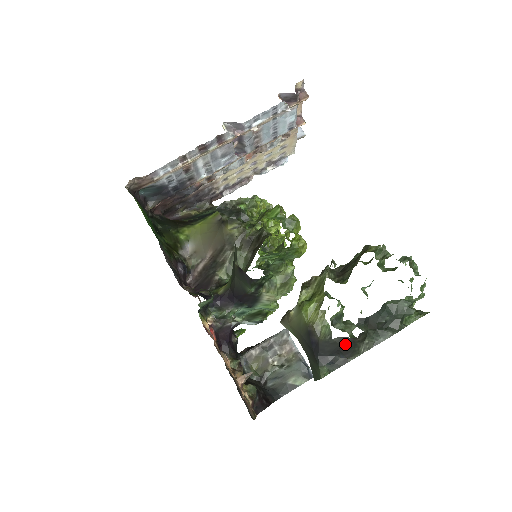
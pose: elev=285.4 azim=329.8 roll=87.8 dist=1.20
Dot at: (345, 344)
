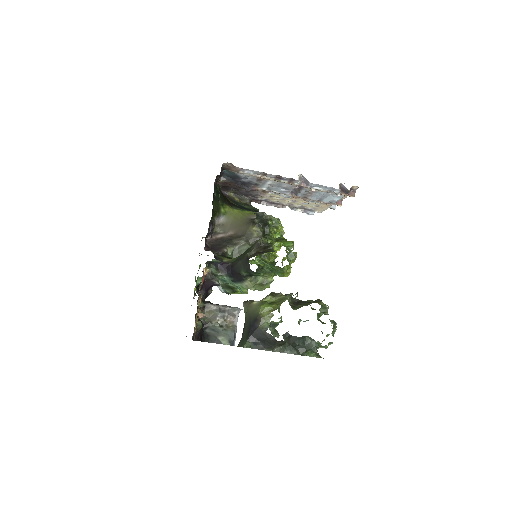
Dot at: (270, 340)
